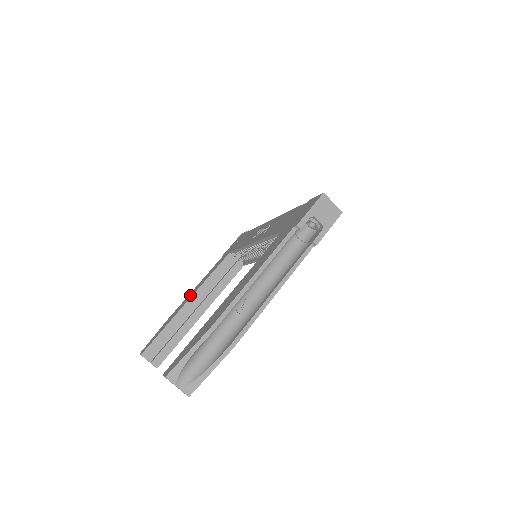
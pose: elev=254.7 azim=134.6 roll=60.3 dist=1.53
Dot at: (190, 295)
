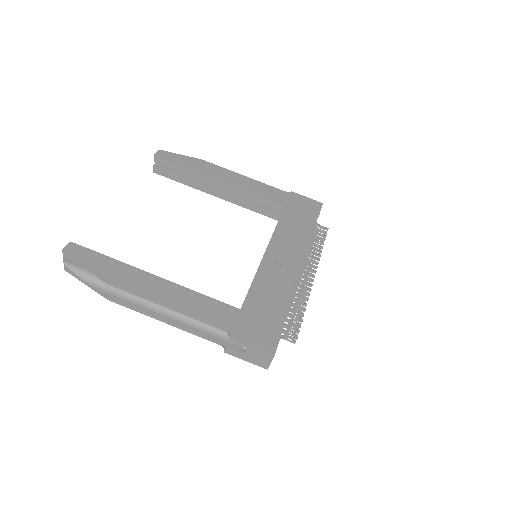
Dot at: (230, 177)
